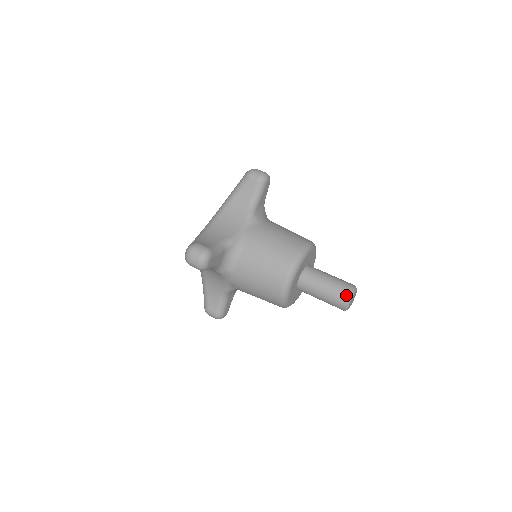
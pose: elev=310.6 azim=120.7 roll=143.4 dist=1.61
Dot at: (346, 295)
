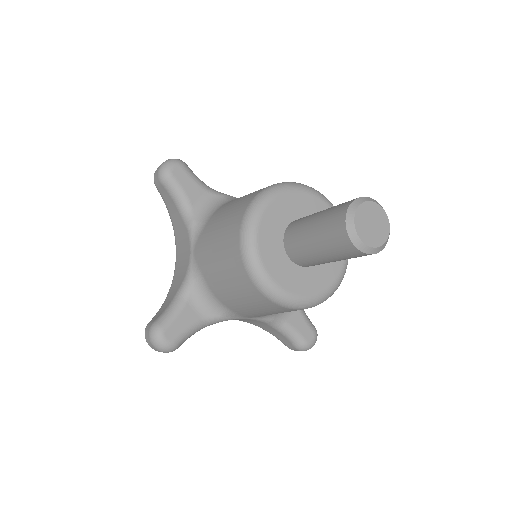
Dot at: (354, 199)
